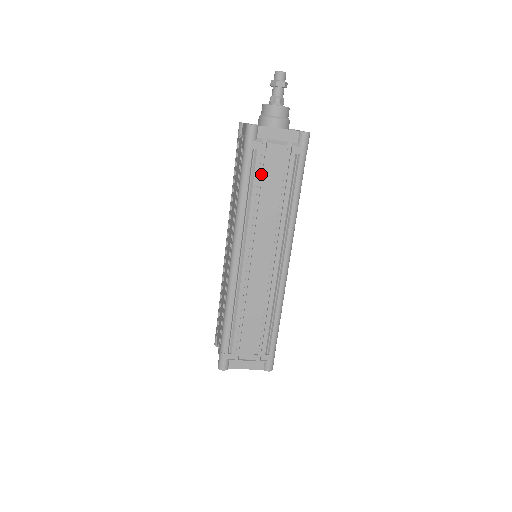
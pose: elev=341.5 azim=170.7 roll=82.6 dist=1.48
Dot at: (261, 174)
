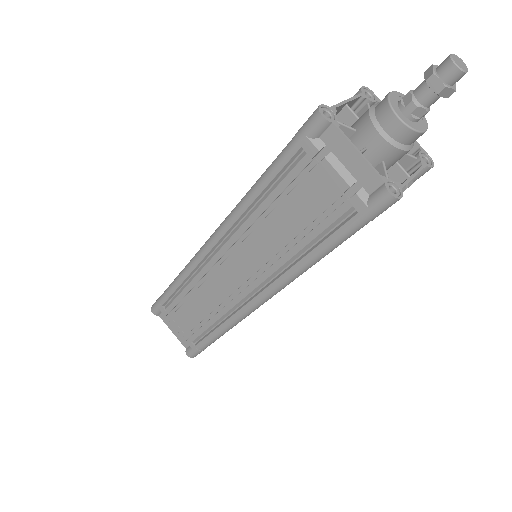
Dot at: (294, 187)
